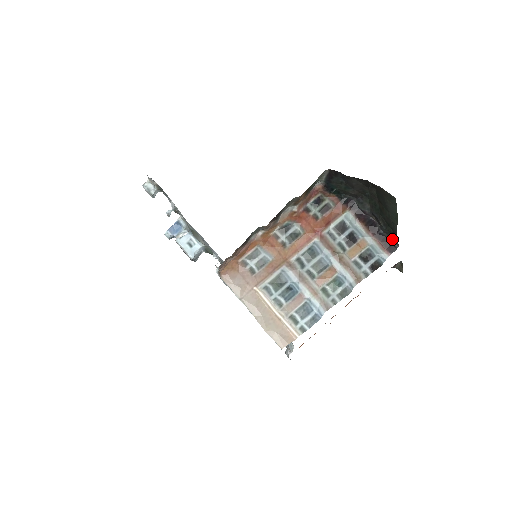
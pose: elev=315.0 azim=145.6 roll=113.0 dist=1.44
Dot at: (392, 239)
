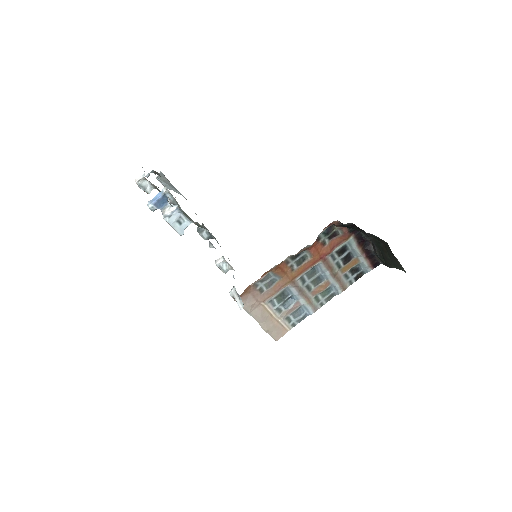
Dot at: (380, 262)
